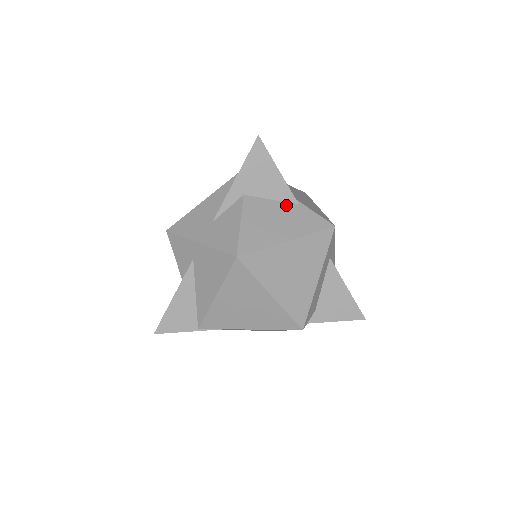
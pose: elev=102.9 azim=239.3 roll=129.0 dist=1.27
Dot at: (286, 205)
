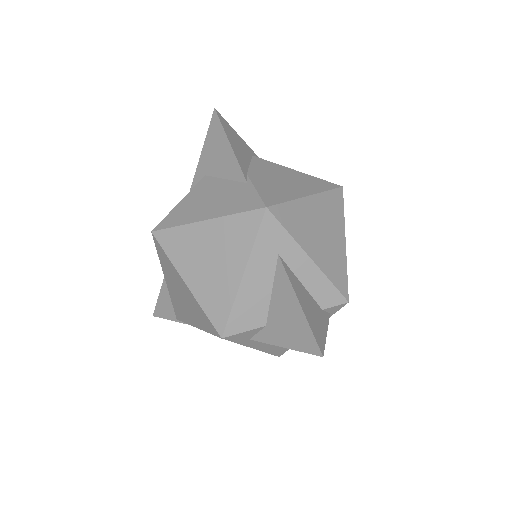
Dot at: (234, 184)
